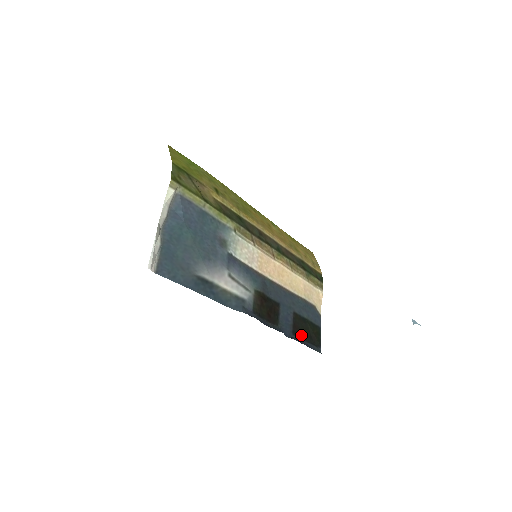
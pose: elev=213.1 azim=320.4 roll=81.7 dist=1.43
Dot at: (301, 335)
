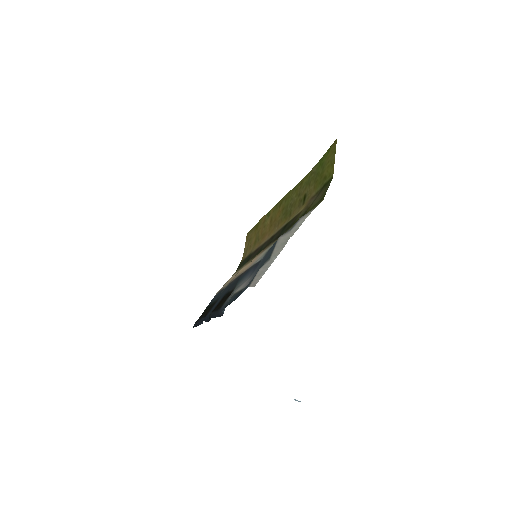
Dot at: occluded
